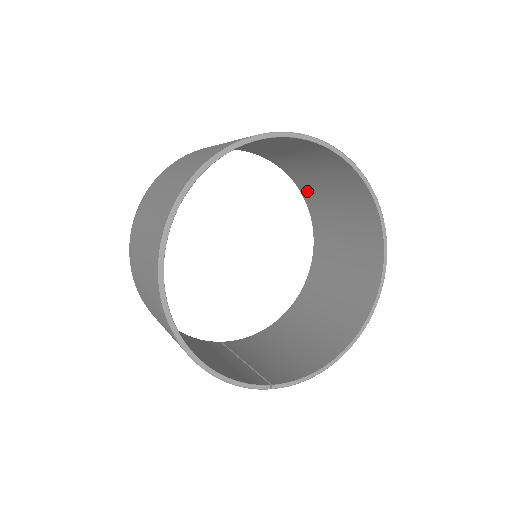
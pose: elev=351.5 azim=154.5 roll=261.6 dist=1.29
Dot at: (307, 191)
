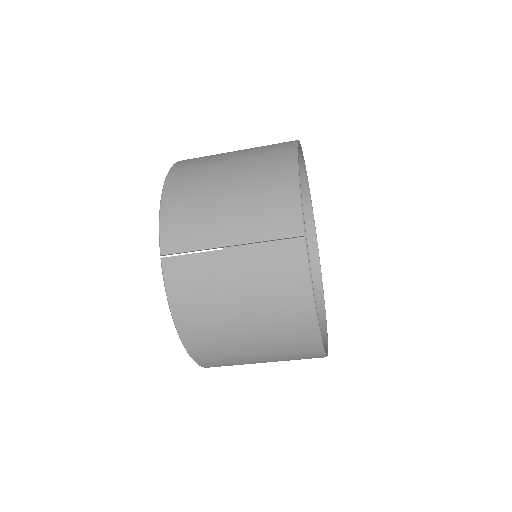
Dot at: occluded
